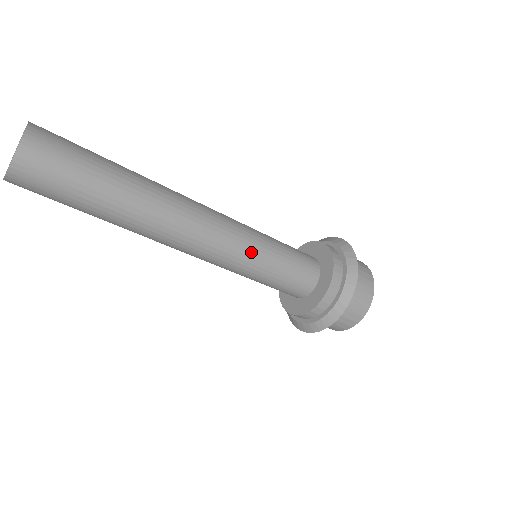
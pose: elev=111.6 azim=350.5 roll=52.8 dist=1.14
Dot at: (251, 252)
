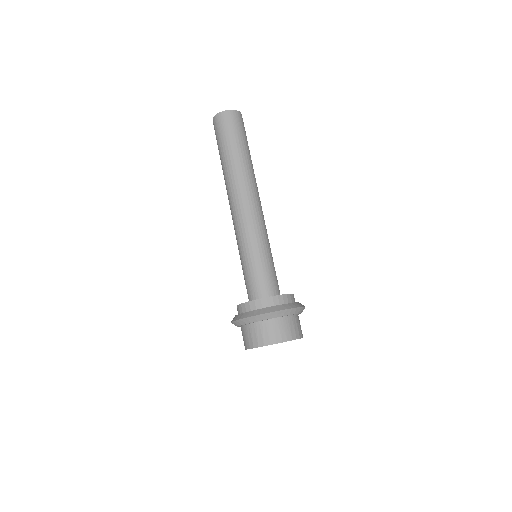
Dot at: (254, 239)
